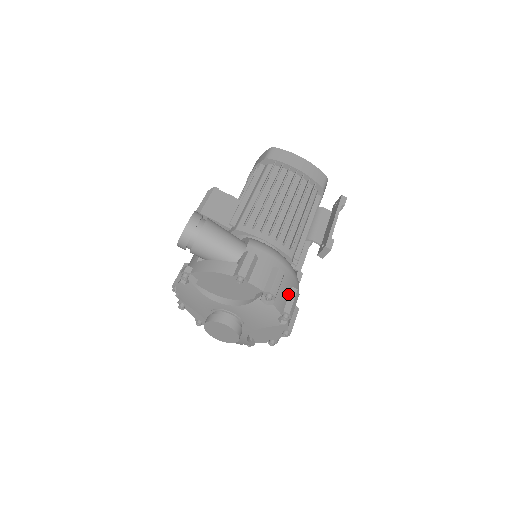
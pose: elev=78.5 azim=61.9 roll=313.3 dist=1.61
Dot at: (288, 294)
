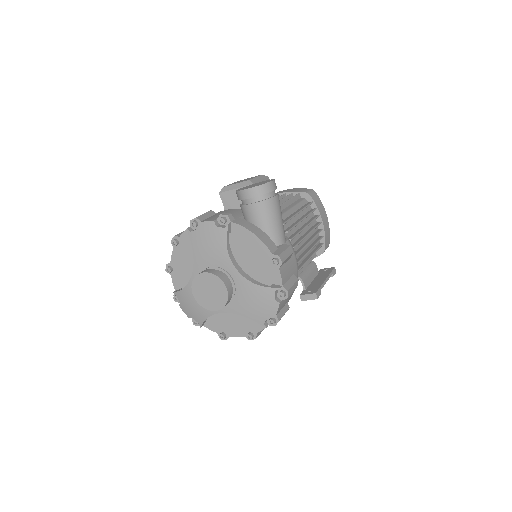
Dot at: (284, 305)
